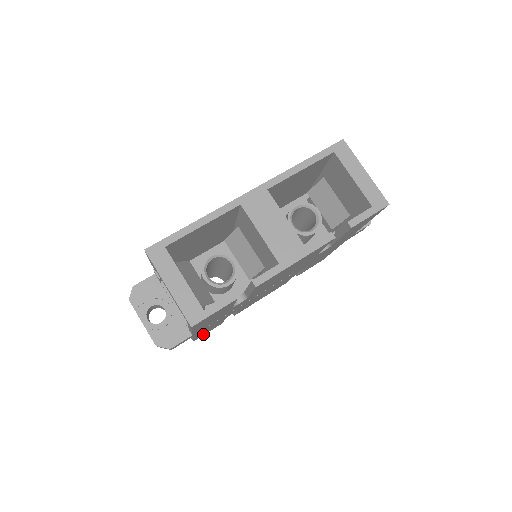
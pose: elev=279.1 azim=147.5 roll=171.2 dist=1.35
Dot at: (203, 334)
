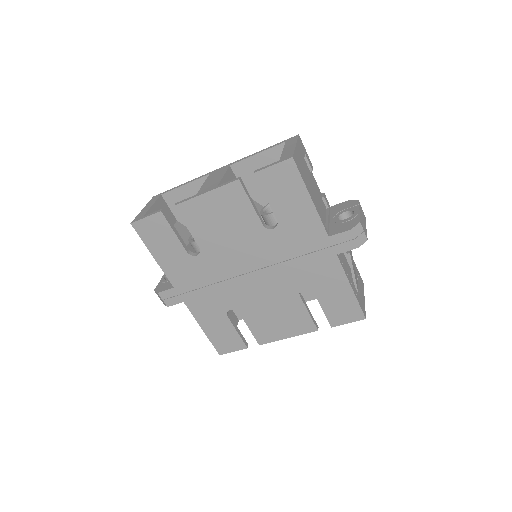
Dot at: (223, 344)
